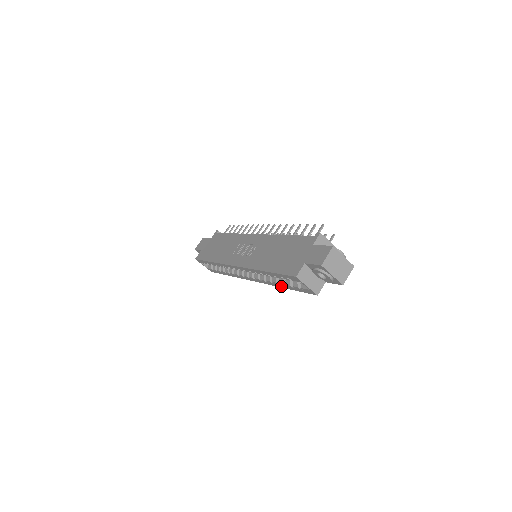
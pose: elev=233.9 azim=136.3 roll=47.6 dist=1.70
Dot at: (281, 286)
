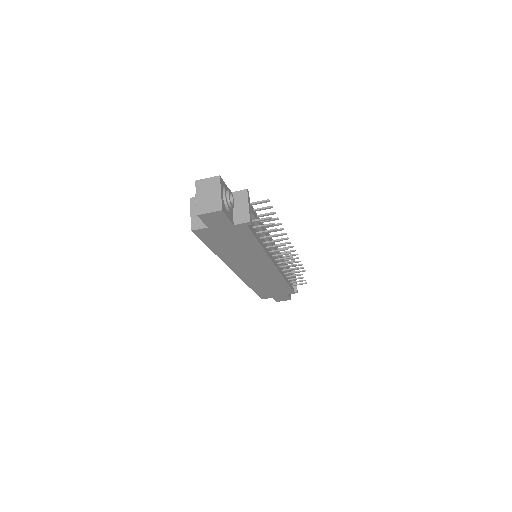
Dot at: occluded
